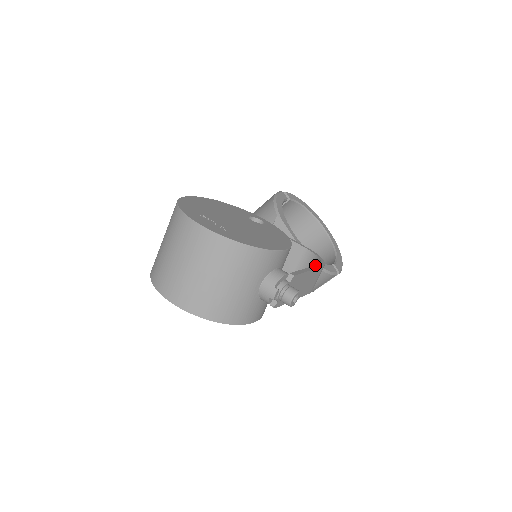
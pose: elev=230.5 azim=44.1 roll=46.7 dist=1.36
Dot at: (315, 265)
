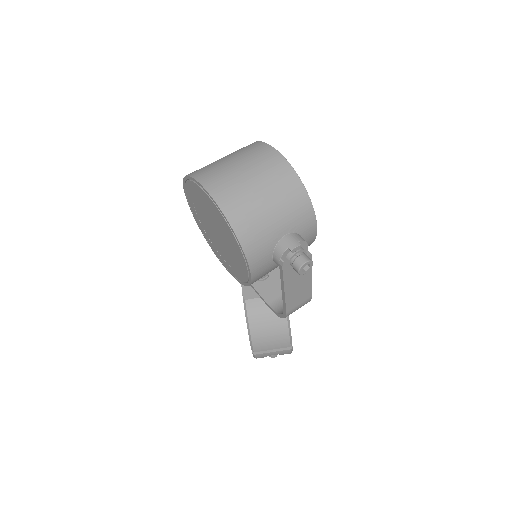
Dot at: occluded
